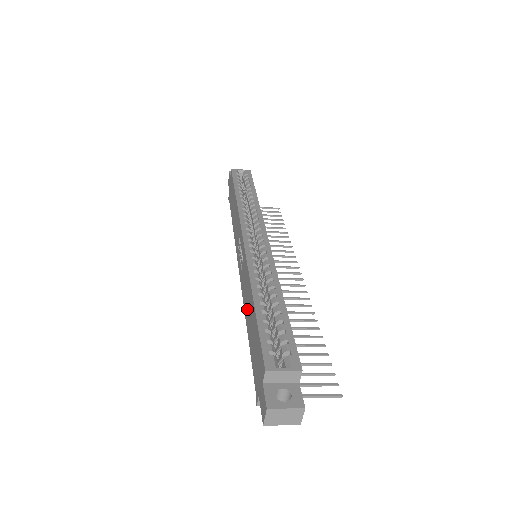
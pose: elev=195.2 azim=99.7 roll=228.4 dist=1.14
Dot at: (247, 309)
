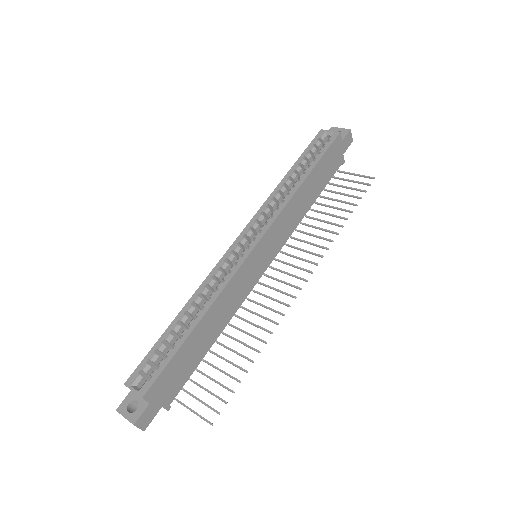
Dot at: occluded
